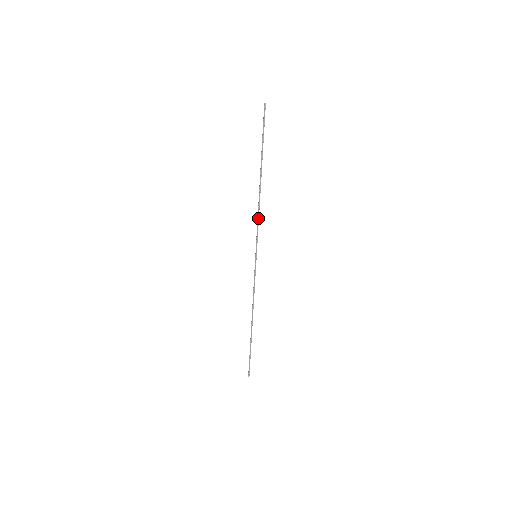
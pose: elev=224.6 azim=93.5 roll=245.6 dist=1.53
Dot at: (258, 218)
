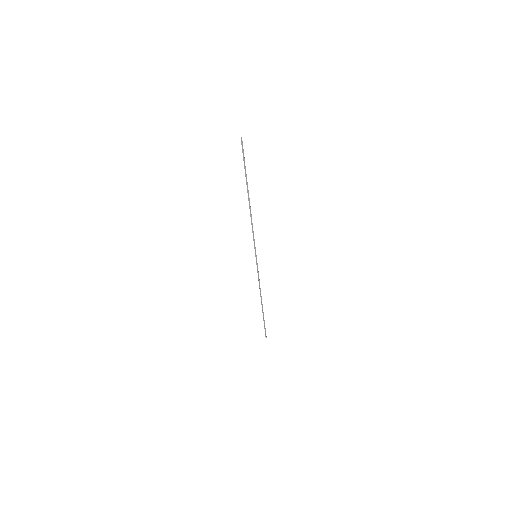
Dot at: (252, 229)
